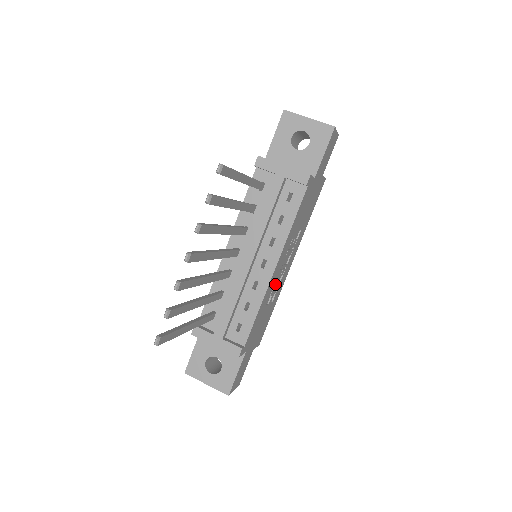
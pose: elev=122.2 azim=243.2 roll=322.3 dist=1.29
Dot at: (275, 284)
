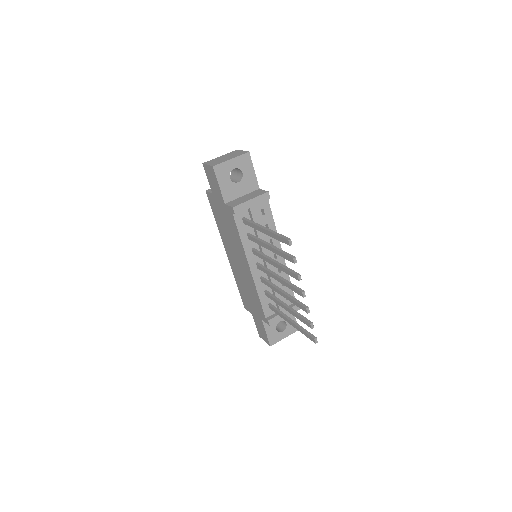
Dot at: occluded
